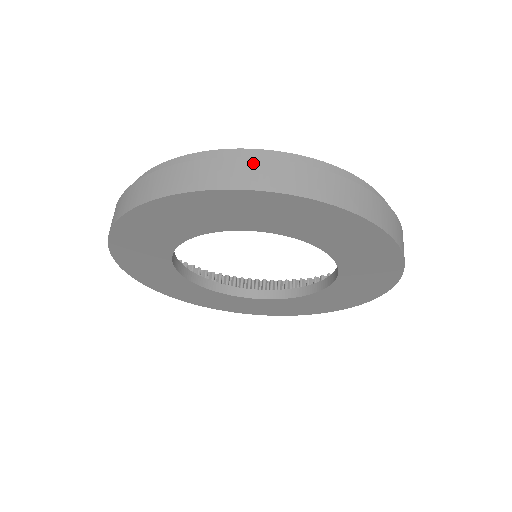
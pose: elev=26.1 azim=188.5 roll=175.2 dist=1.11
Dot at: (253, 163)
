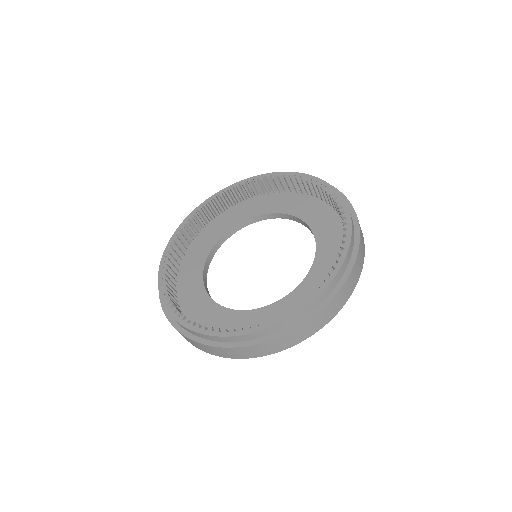
Dot at: (344, 288)
